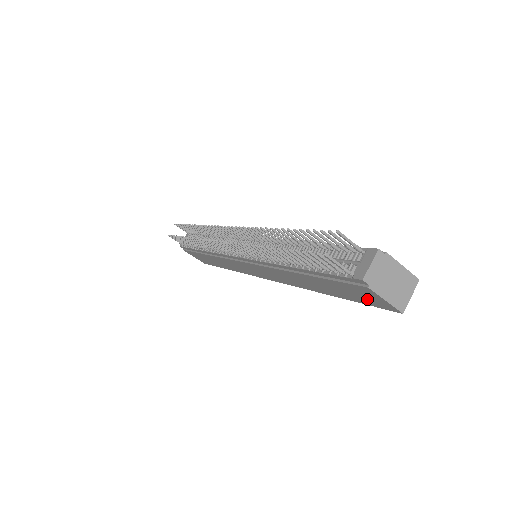
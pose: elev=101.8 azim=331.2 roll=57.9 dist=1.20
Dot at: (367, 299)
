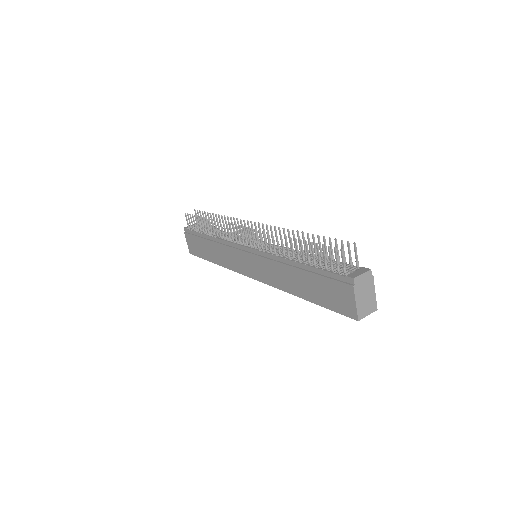
Dot at: (339, 302)
